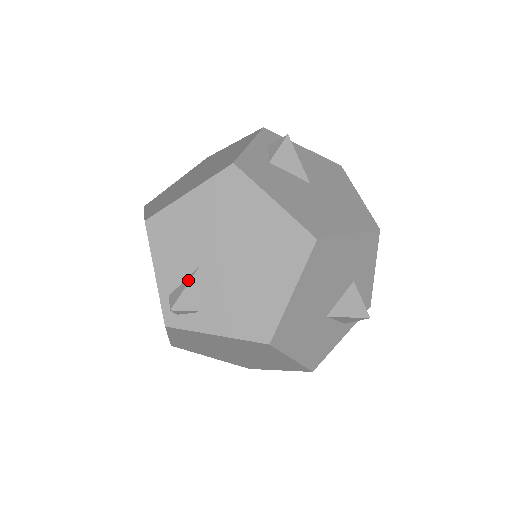
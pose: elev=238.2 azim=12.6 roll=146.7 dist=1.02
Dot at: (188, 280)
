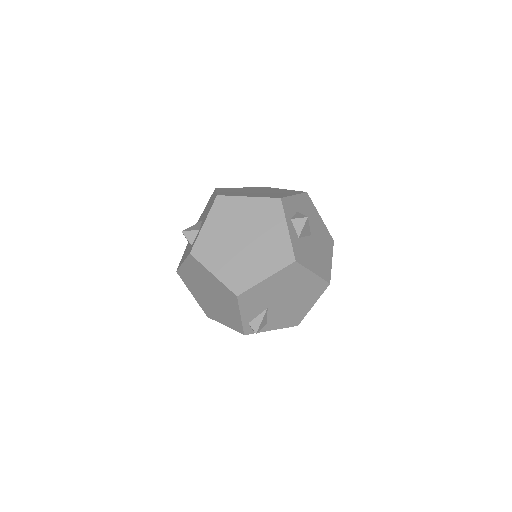
Dot at: (262, 316)
